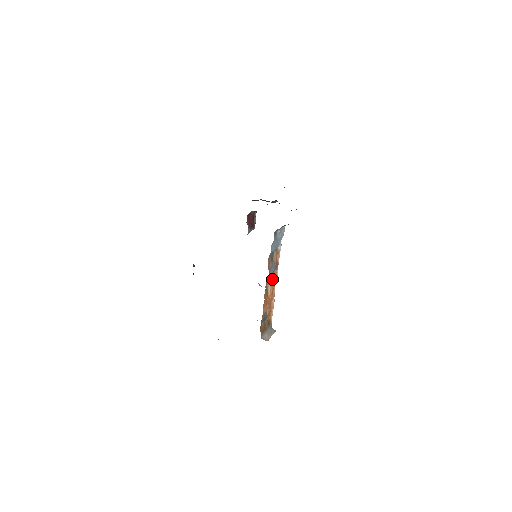
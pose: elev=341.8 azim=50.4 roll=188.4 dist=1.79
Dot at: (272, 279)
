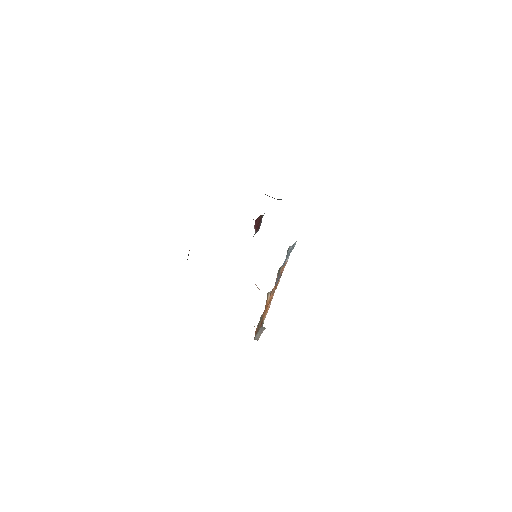
Dot at: occluded
